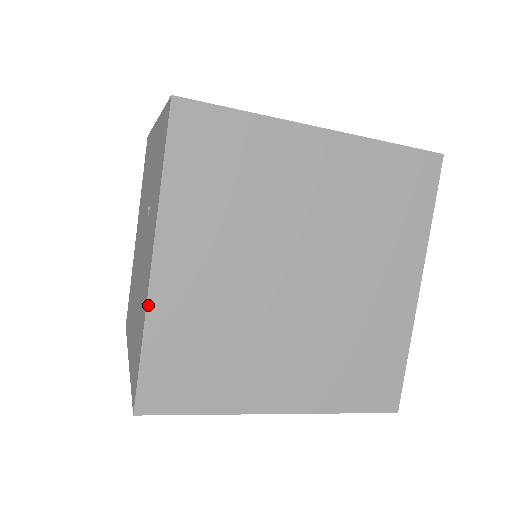
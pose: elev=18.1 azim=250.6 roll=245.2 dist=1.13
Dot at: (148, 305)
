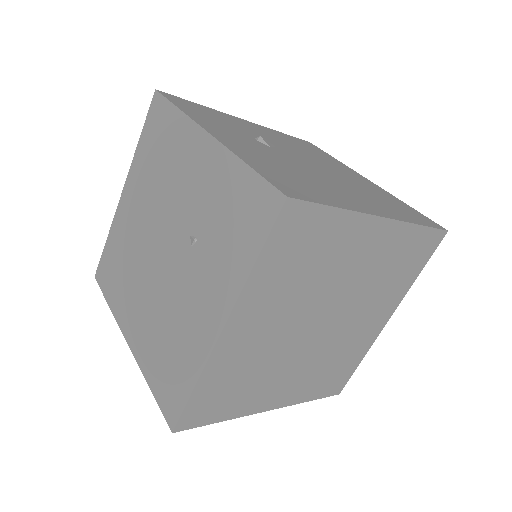
Dot at: (208, 362)
